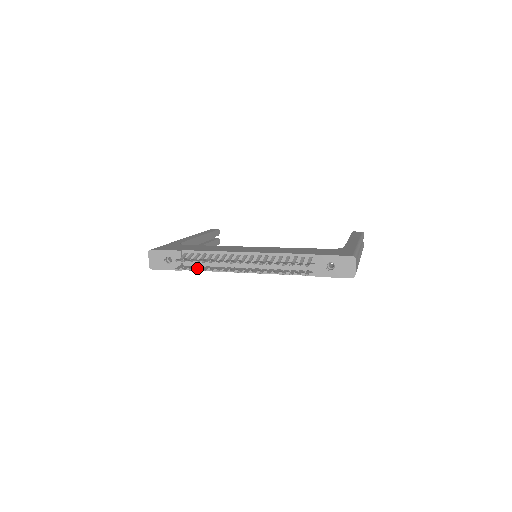
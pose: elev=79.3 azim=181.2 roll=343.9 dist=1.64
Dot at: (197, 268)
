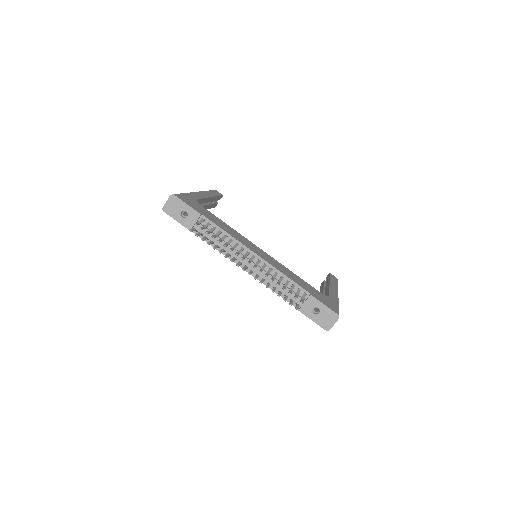
Dot at: (209, 242)
